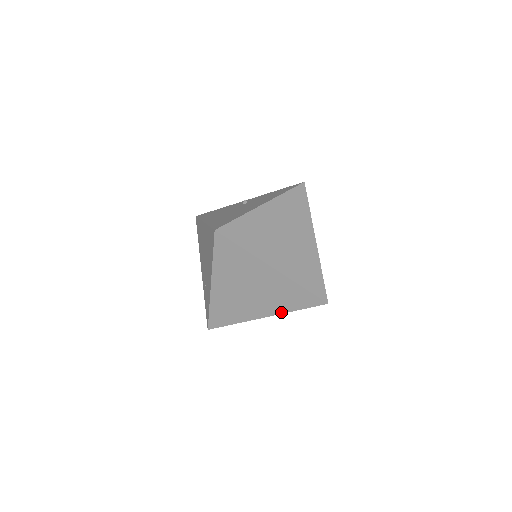
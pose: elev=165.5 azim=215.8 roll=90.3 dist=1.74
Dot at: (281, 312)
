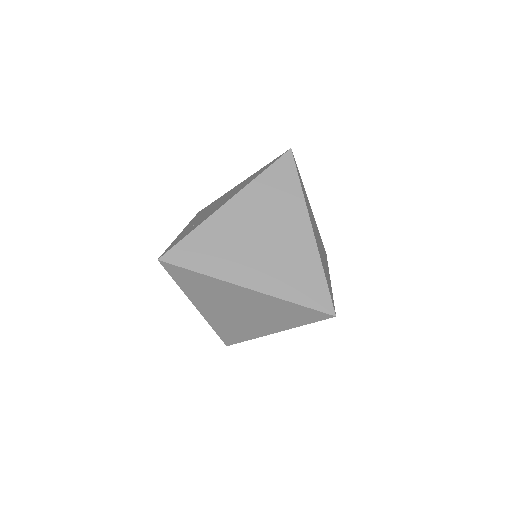
Dot at: (272, 293)
